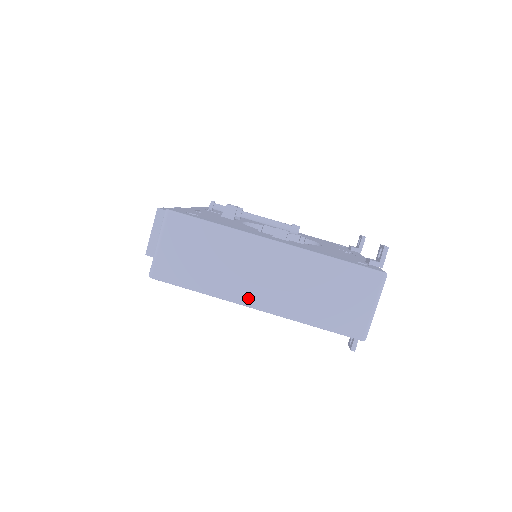
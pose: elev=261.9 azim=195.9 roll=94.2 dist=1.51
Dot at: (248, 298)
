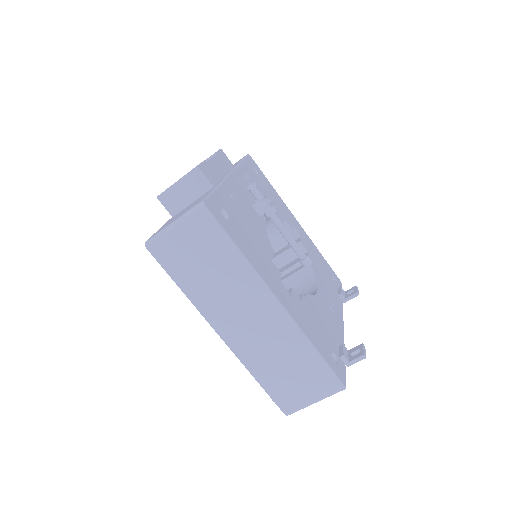
Dot at: (219, 324)
